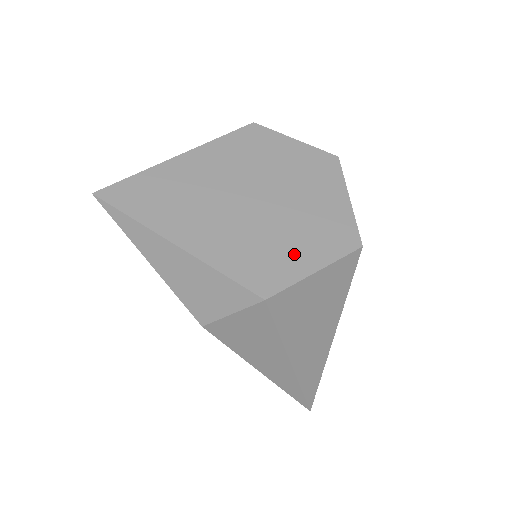
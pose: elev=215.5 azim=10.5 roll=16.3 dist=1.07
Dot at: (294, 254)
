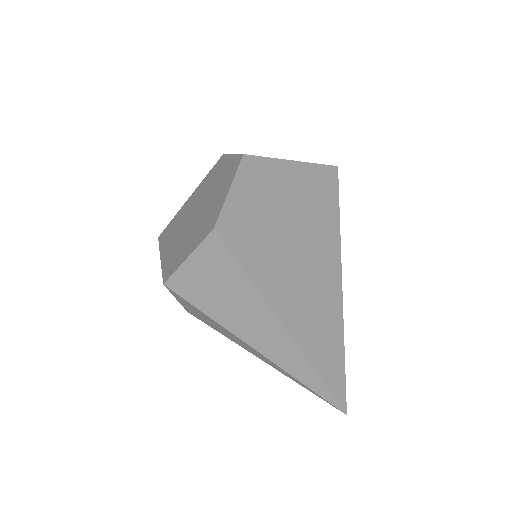
Dot at: (187, 248)
